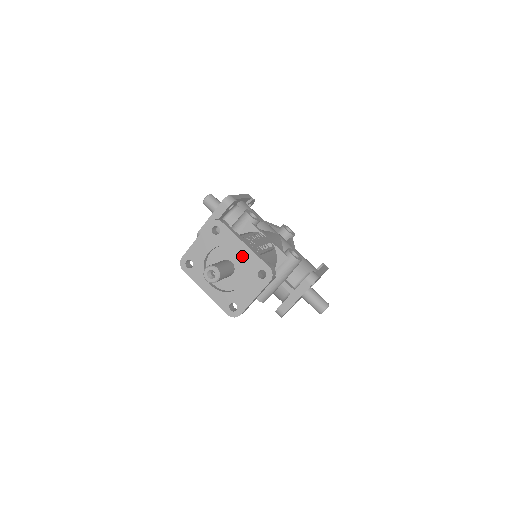
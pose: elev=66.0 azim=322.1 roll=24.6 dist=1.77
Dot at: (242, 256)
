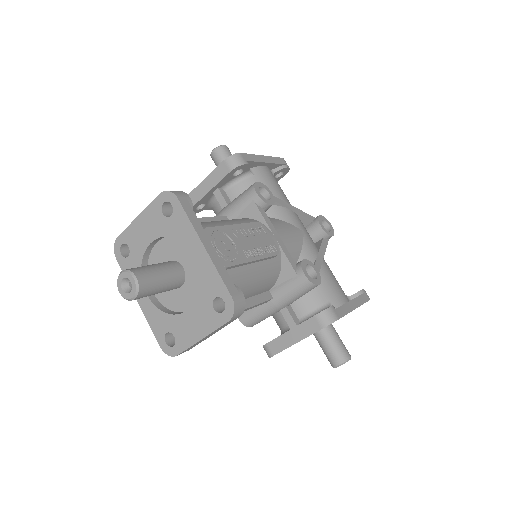
Dot at: (196, 264)
